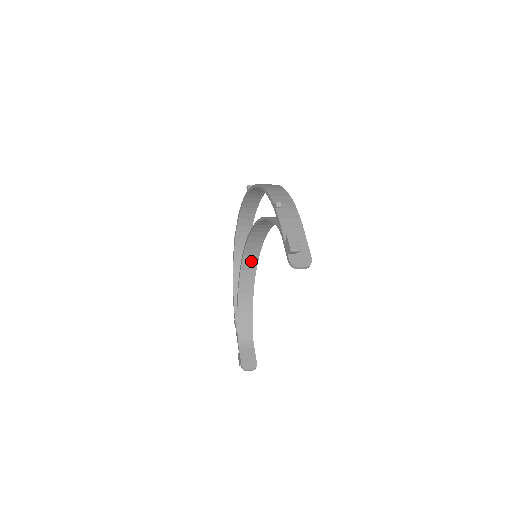
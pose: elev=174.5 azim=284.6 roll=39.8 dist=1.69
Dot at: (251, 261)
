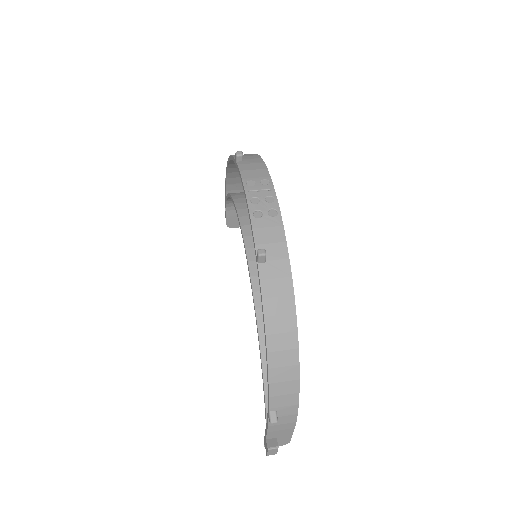
Dot at: occluded
